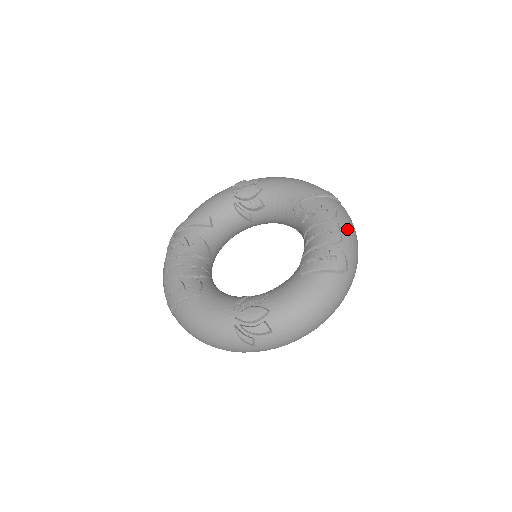
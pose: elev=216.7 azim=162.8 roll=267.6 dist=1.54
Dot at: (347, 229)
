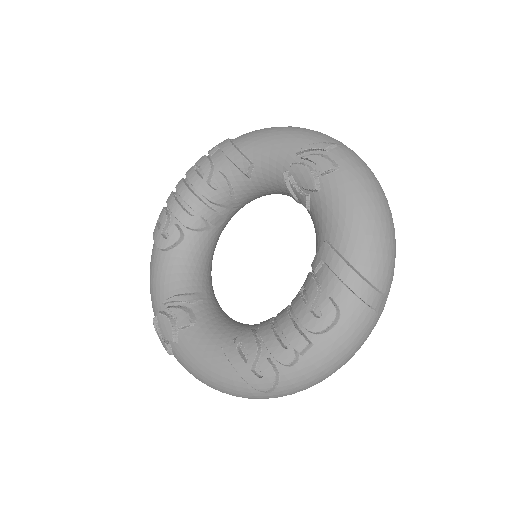
Dot at: (318, 358)
